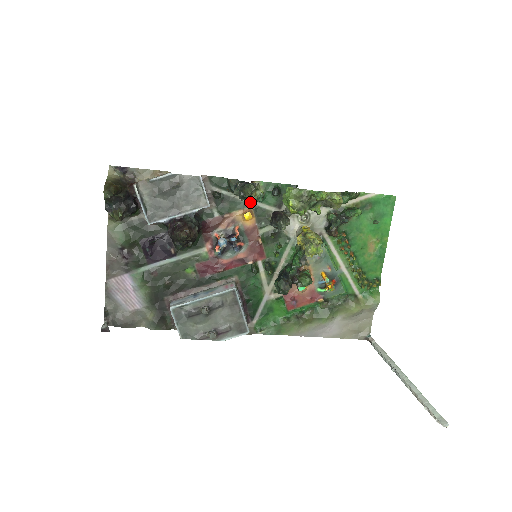
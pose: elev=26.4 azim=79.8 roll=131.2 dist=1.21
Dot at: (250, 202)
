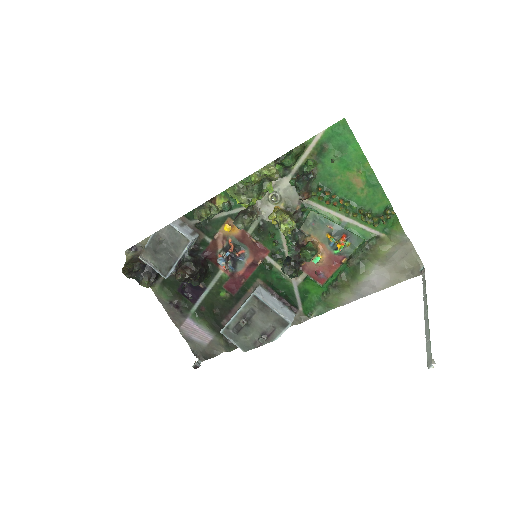
Dot at: (225, 214)
